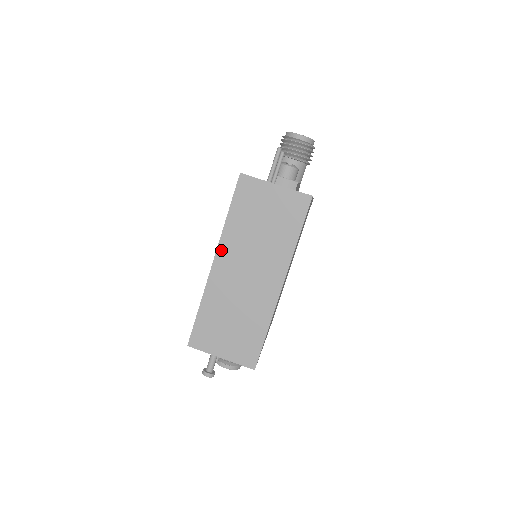
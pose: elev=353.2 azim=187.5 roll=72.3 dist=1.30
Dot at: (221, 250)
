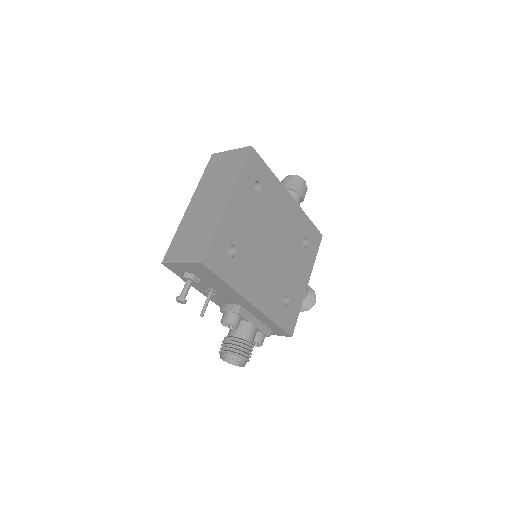
Dot at: (194, 197)
